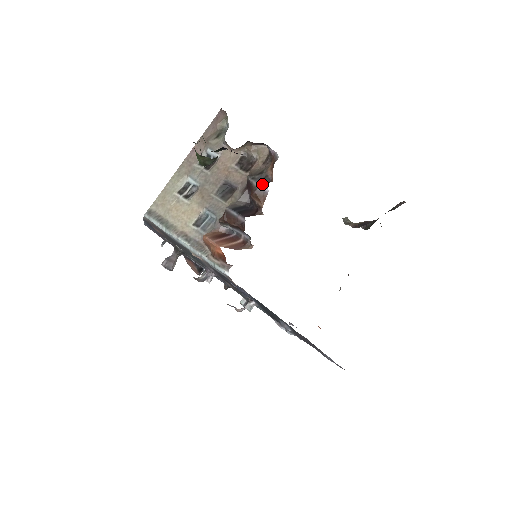
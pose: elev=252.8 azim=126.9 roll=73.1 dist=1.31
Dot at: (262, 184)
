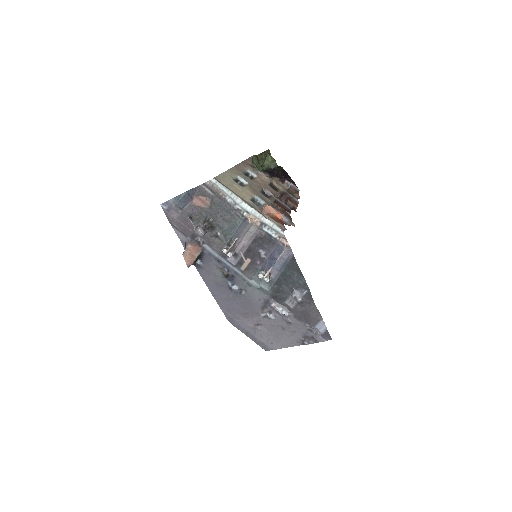
Dot at: (294, 197)
